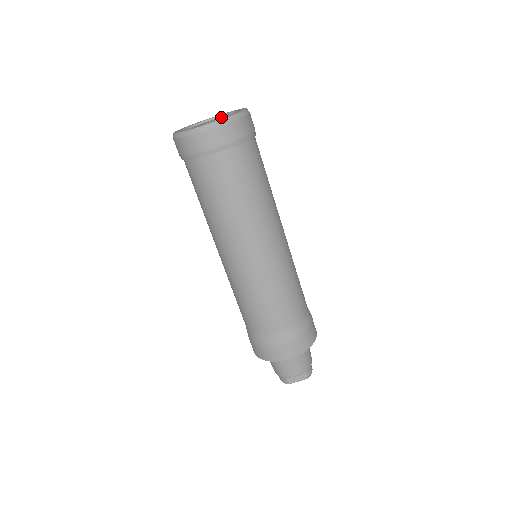
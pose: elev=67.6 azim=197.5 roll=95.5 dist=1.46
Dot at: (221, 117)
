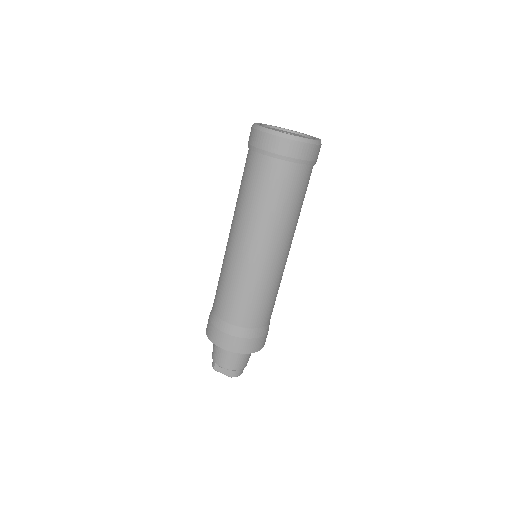
Dot at: (303, 136)
